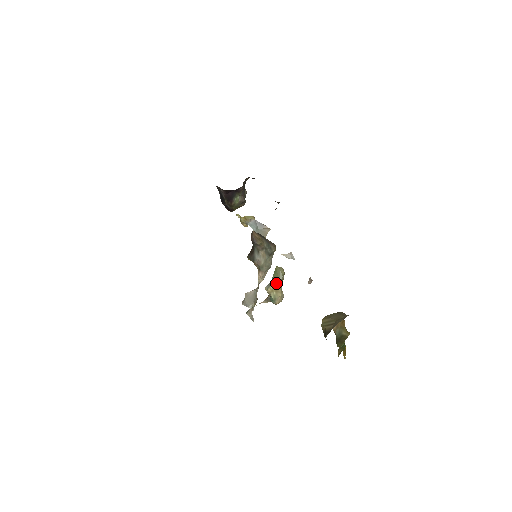
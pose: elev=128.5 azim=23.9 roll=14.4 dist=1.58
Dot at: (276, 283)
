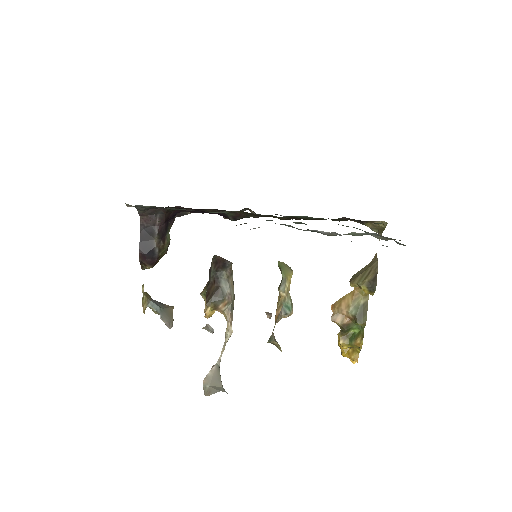
Dot at: (290, 276)
